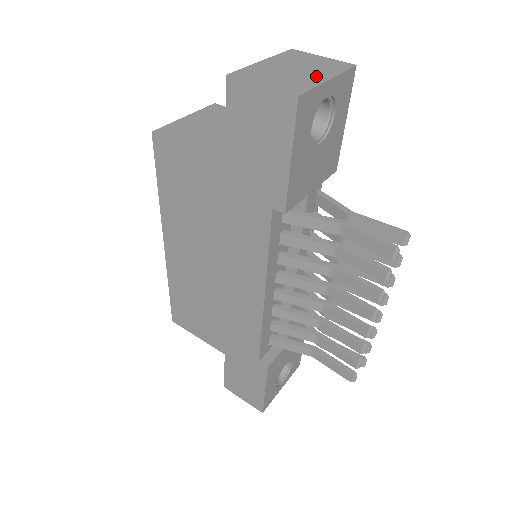
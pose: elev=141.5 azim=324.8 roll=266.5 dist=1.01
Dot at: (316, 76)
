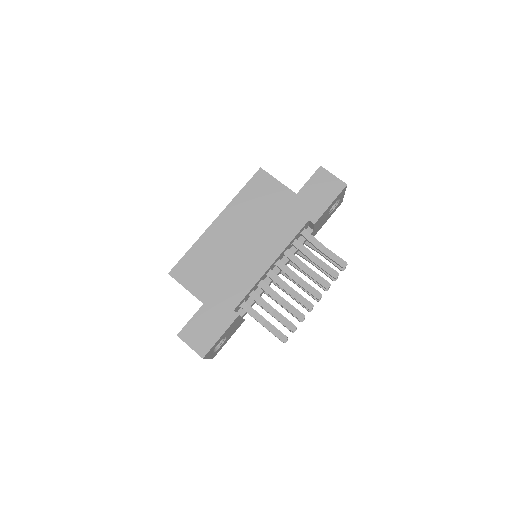
Dot at: occluded
